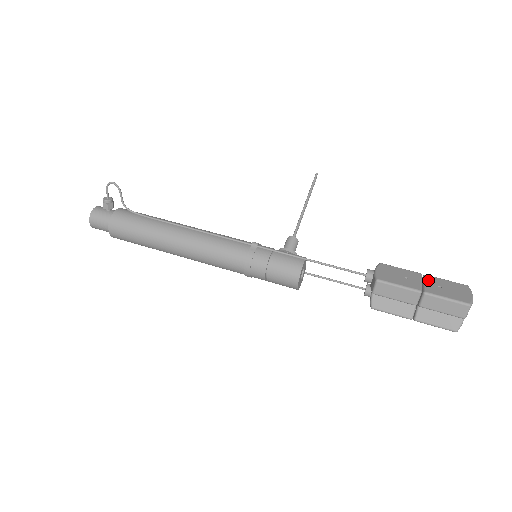
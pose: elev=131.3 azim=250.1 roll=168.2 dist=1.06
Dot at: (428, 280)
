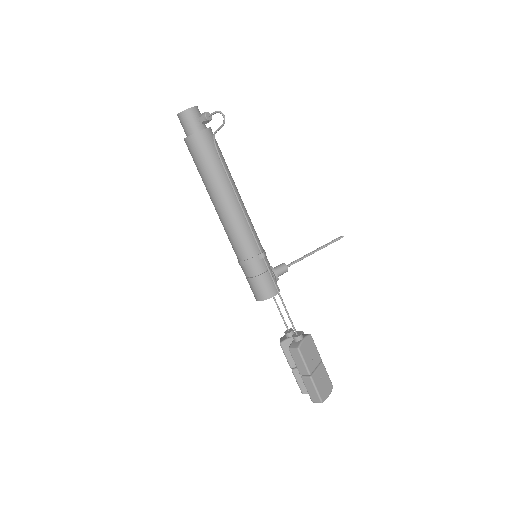
Dot at: (320, 368)
